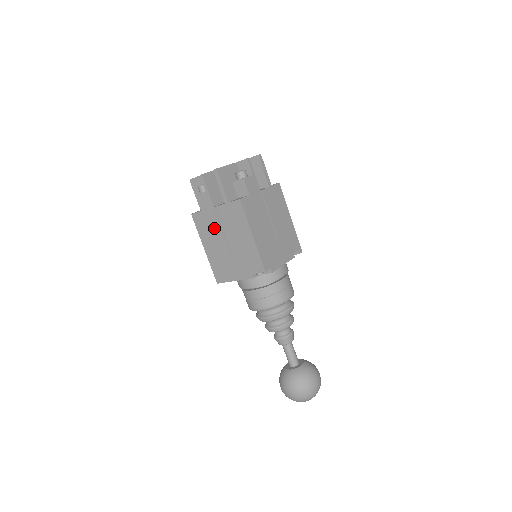
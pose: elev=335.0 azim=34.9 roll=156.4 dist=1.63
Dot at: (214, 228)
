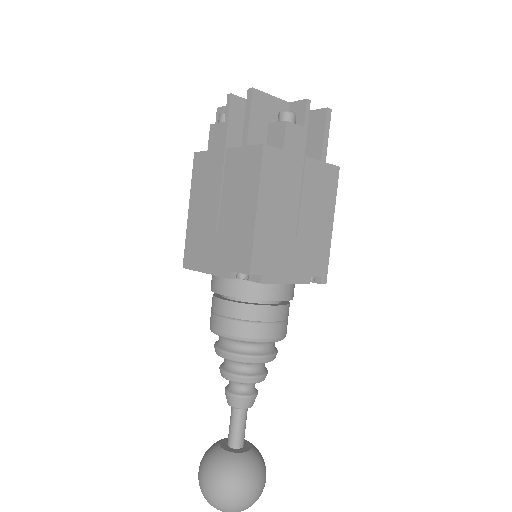
Dot at: (212, 181)
